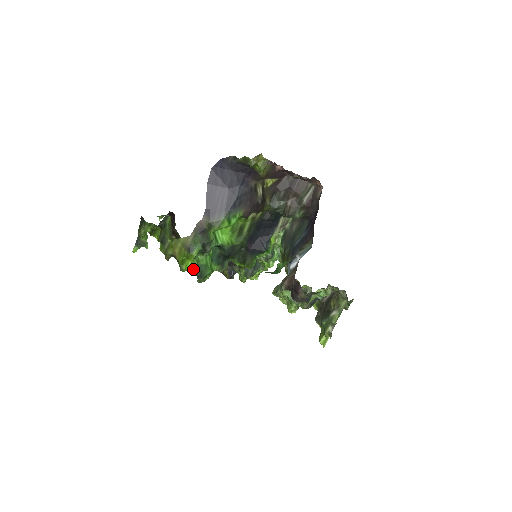
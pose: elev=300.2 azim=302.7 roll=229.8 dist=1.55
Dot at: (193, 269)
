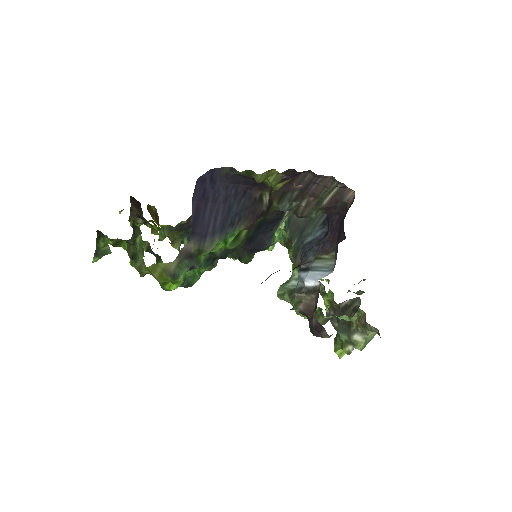
Dot at: occluded
